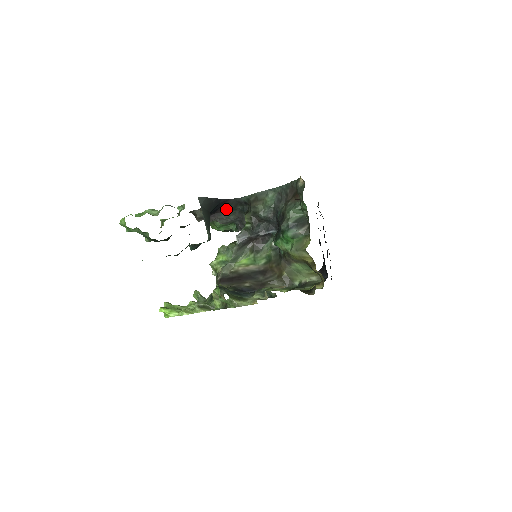
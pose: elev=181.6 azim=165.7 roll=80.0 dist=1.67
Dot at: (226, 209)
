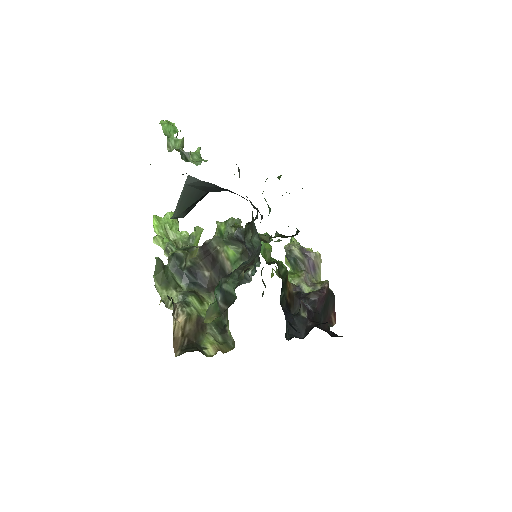
Dot at: occluded
